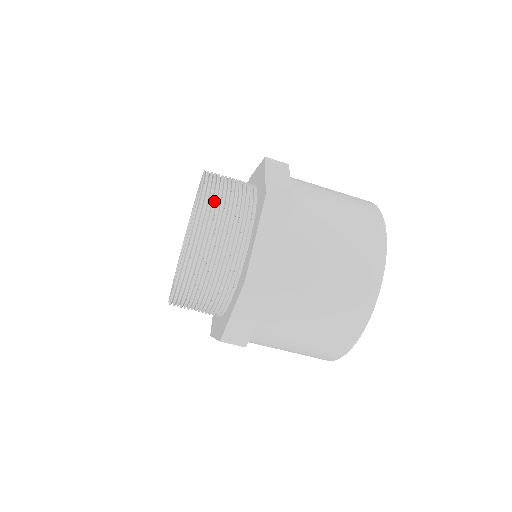
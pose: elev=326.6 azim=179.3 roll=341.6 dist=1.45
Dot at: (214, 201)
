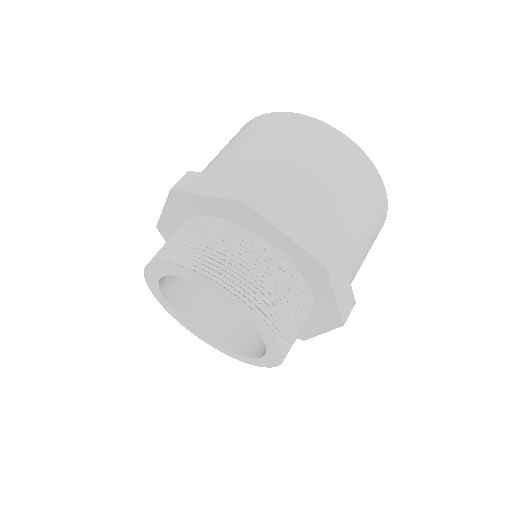
Dot at: (271, 306)
